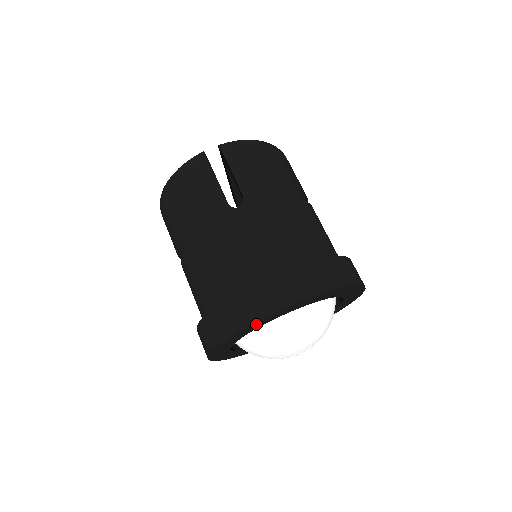
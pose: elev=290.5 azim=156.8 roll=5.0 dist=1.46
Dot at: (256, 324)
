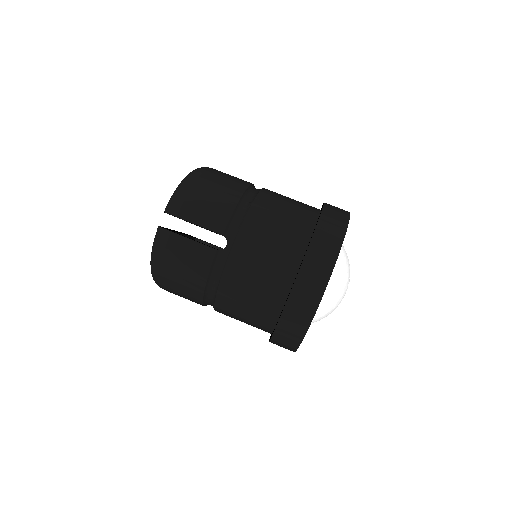
Dot at: occluded
